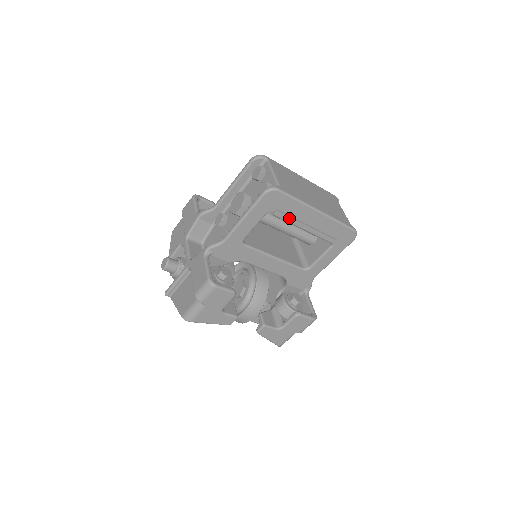
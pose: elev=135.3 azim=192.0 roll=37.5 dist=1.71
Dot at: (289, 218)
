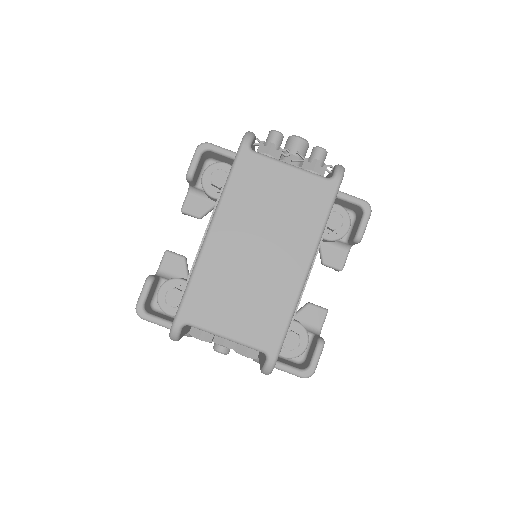
Dot at: (295, 312)
